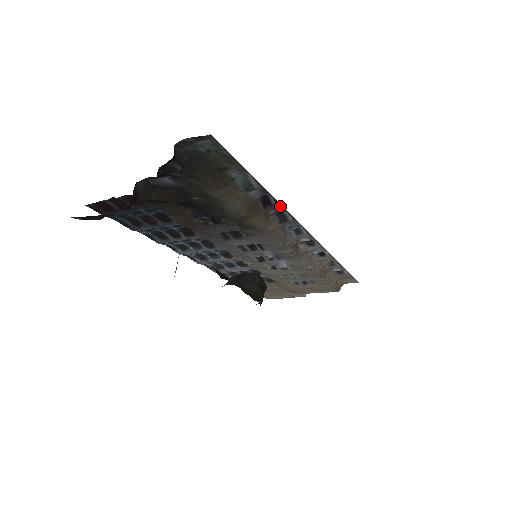
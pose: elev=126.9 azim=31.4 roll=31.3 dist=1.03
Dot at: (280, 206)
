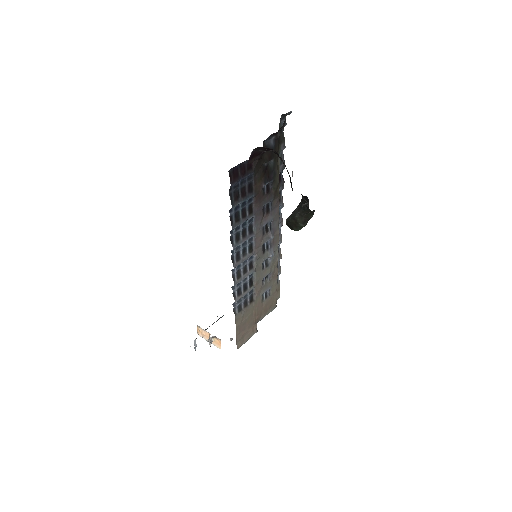
Dot at: (284, 182)
